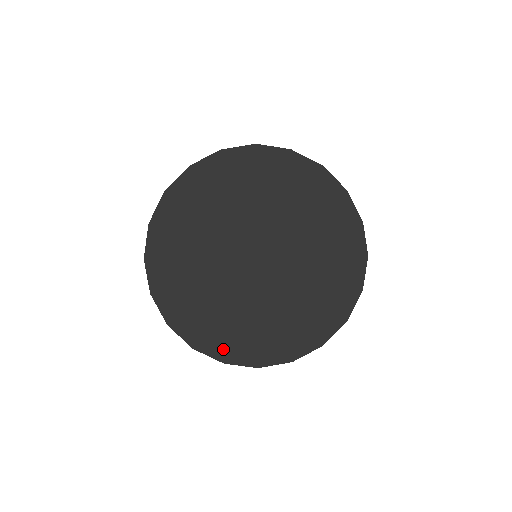
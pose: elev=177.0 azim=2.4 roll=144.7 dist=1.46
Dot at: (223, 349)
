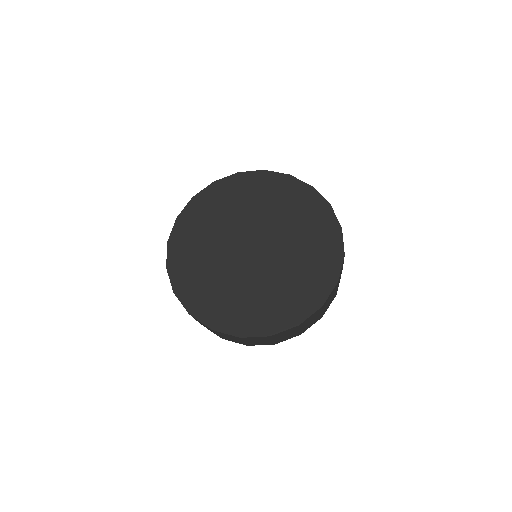
Dot at: (182, 283)
